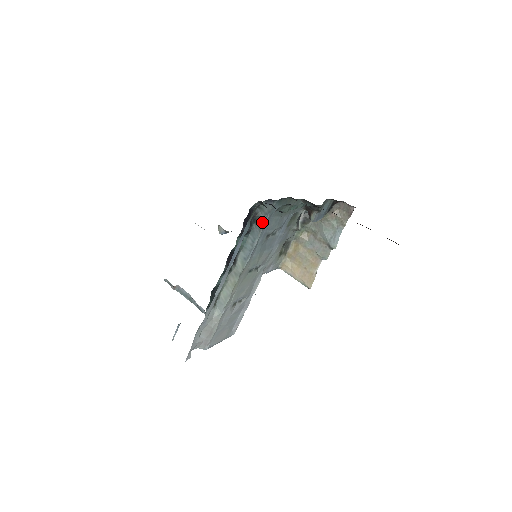
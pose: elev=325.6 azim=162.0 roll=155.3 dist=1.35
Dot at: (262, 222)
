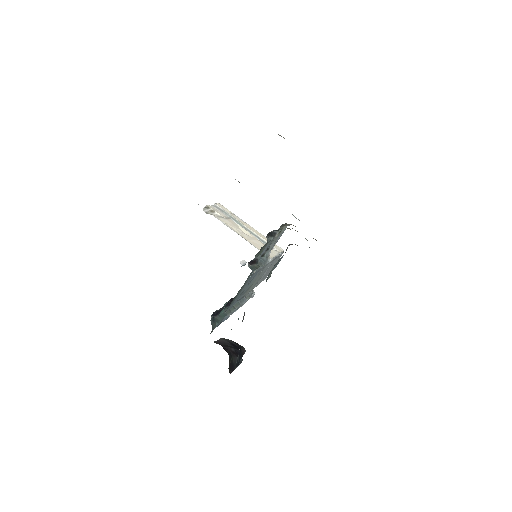
Dot at: occluded
